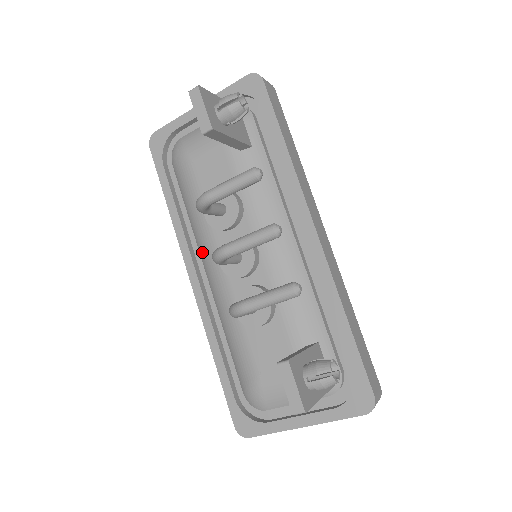
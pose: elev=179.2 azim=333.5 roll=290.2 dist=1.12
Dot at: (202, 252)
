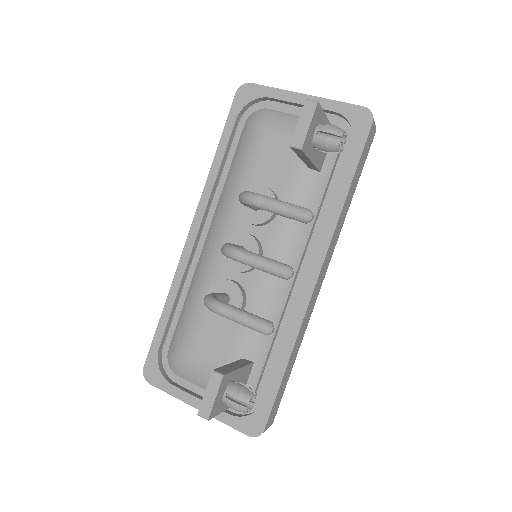
Dot at: (216, 220)
